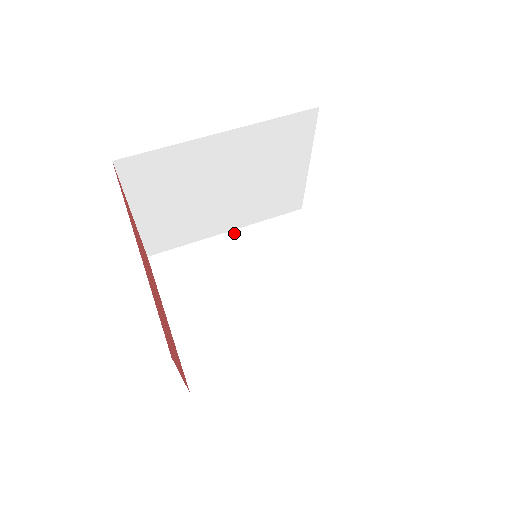
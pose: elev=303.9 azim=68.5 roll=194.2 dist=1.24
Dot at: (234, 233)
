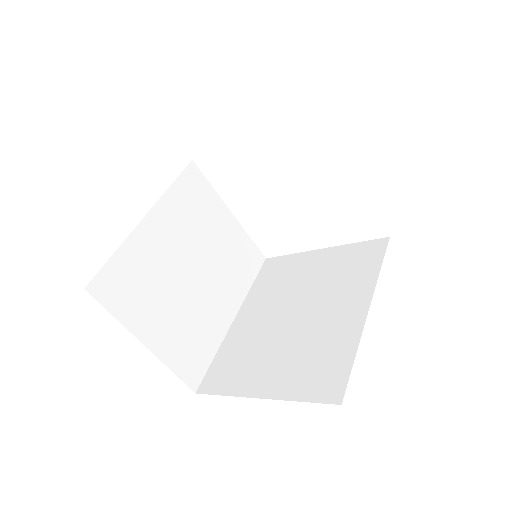
Dot at: (240, 313)
